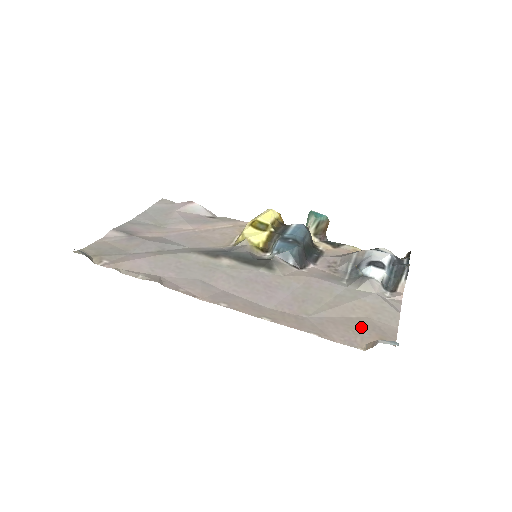
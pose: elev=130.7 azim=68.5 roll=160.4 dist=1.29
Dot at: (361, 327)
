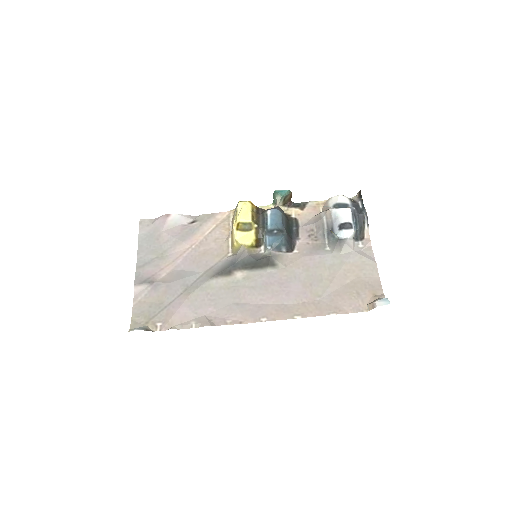
Dot at: (357, 290)
